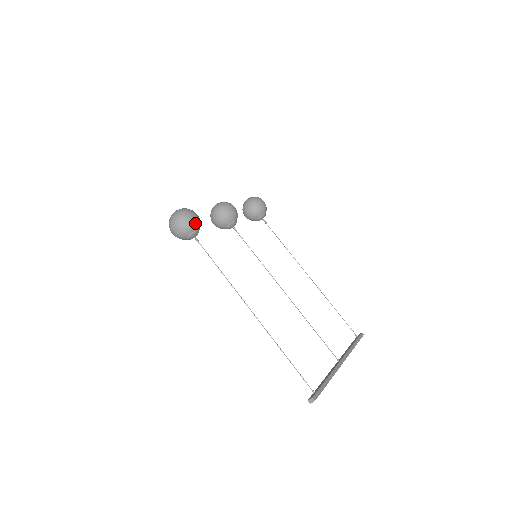
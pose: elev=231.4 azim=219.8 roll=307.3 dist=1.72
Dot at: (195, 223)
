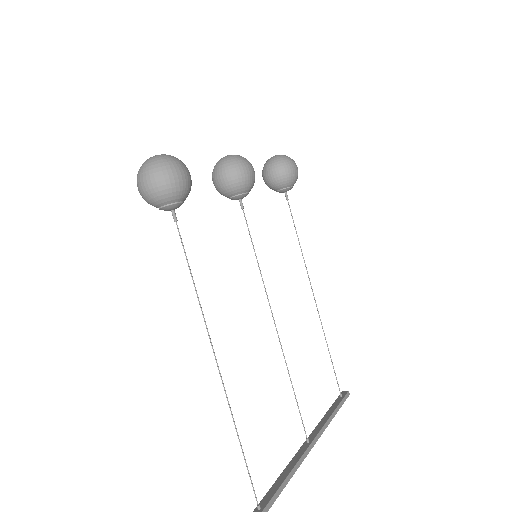
Dot at: (181, 190)
